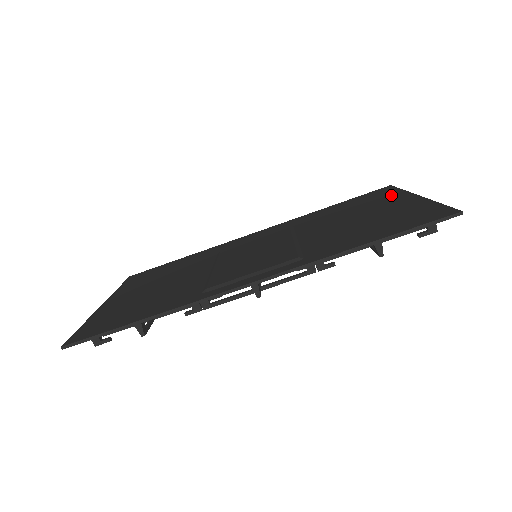
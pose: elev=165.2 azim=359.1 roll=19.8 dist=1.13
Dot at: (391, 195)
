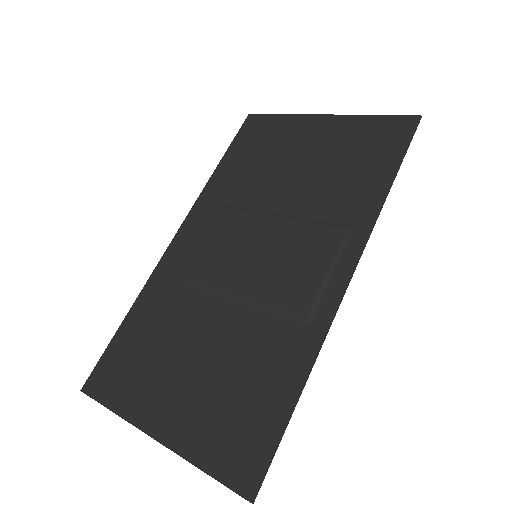
Dot at: (284, 125)
